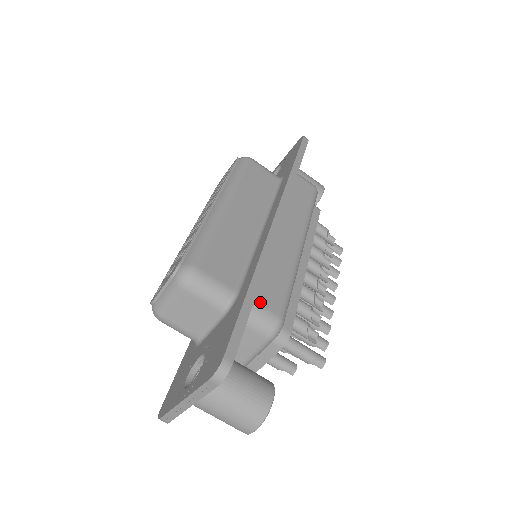
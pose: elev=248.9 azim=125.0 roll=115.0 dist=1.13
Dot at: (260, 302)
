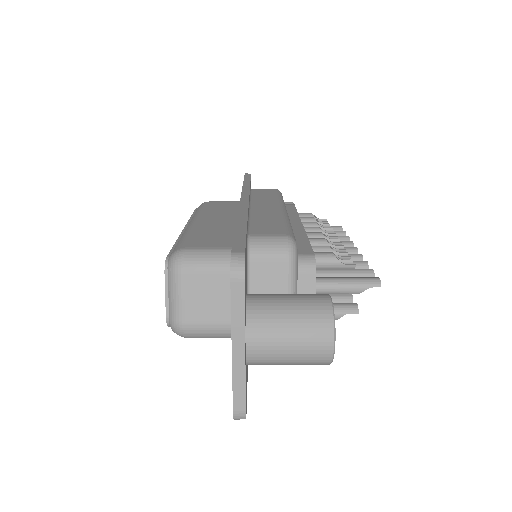
Dot at: (258, 234)
